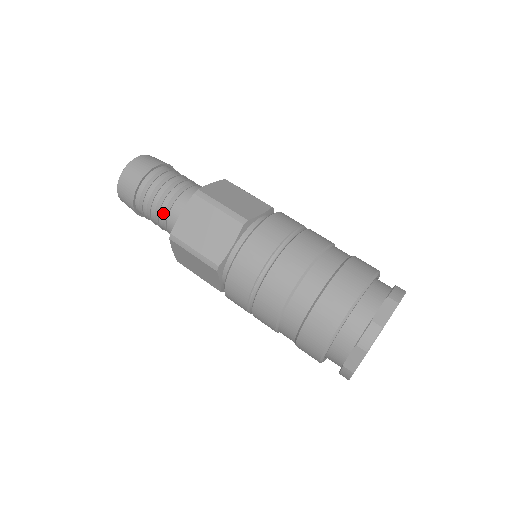
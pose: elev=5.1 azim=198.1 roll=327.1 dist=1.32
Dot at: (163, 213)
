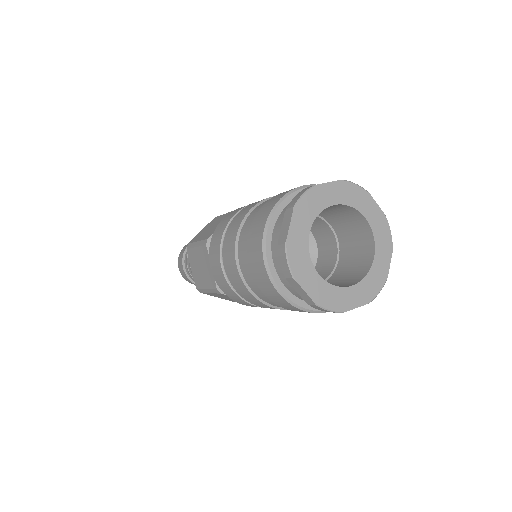
Dot at: occluded
